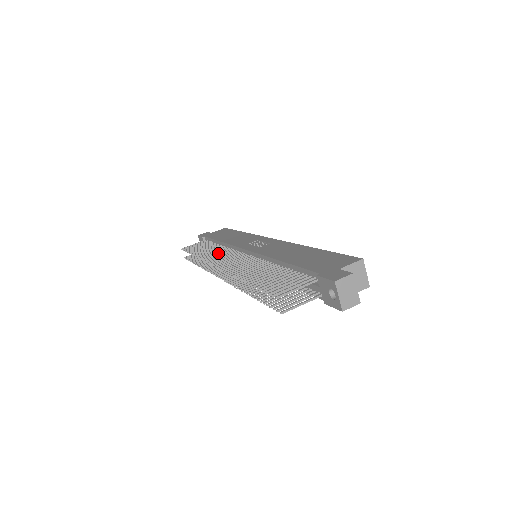
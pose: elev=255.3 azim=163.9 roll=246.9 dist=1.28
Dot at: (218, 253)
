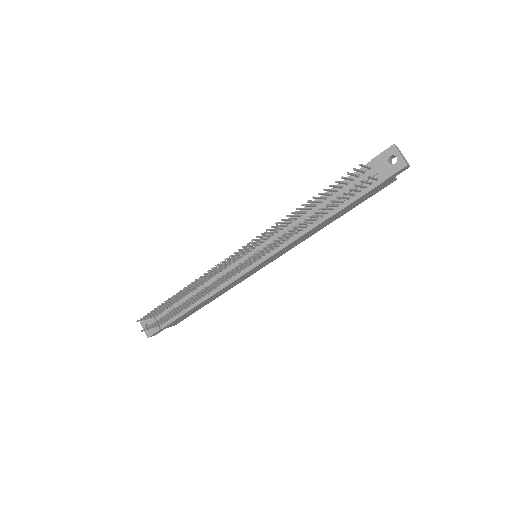
Dot at: (210, 274)
